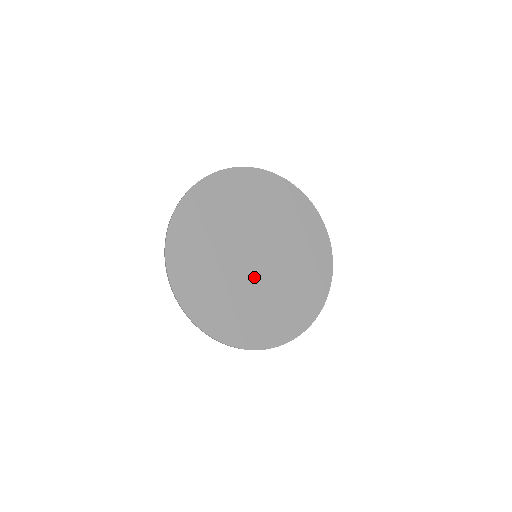
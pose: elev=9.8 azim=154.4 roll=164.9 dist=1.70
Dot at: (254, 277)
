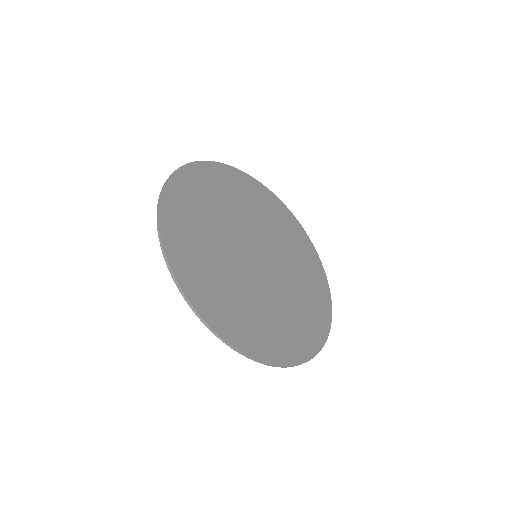
Dot at: (259, 278)
